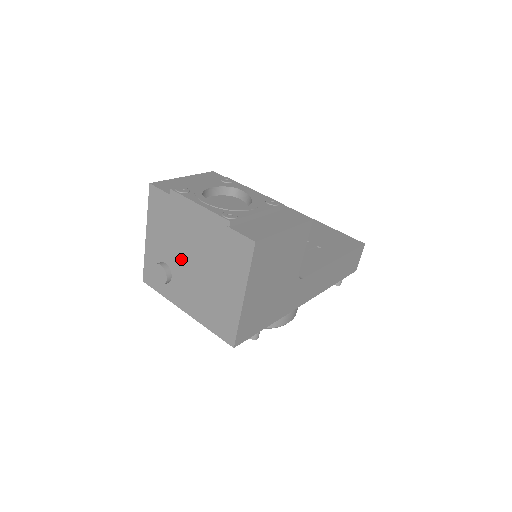
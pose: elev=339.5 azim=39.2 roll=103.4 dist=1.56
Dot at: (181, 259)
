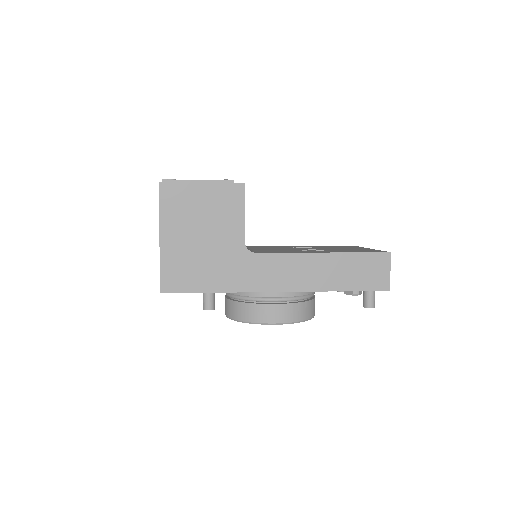
Dot at: occluded
